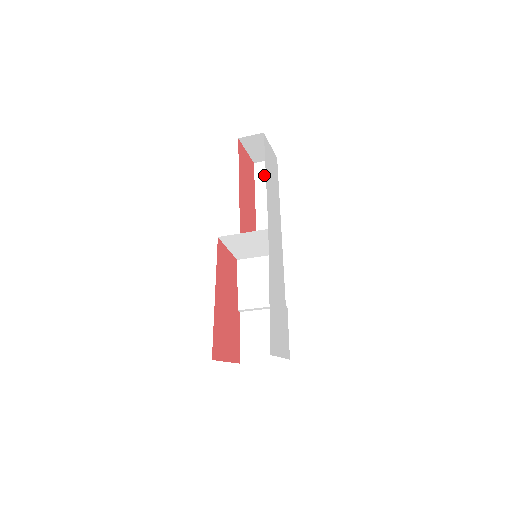
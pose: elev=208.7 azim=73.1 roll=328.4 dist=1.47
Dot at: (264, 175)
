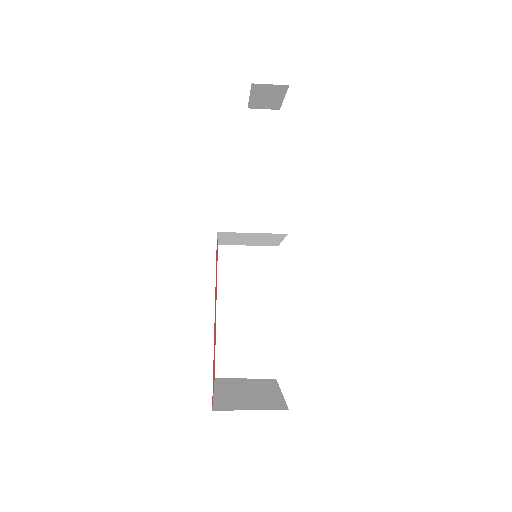
Dot at: (261, 130)
